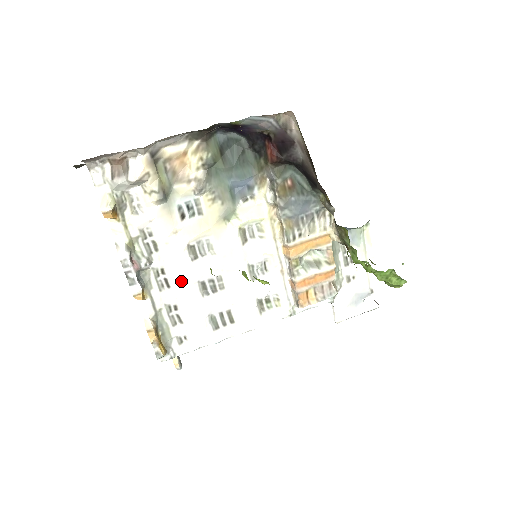
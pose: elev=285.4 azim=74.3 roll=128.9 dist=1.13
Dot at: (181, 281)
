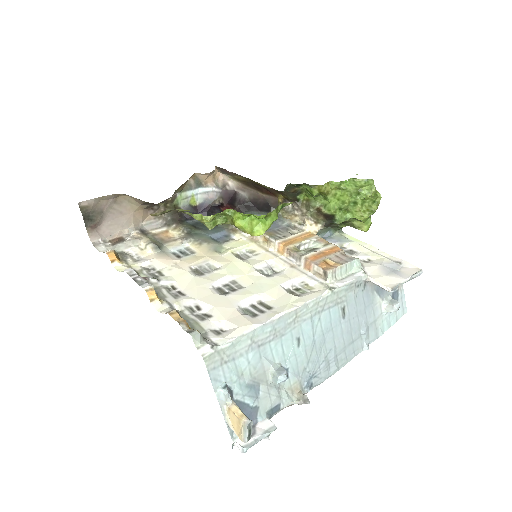
Dot at: (194, 288)
